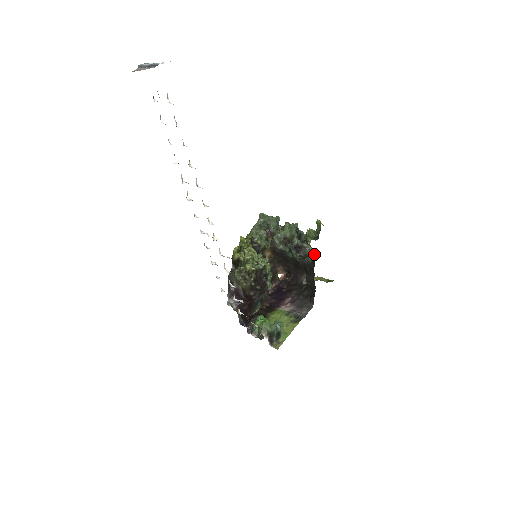
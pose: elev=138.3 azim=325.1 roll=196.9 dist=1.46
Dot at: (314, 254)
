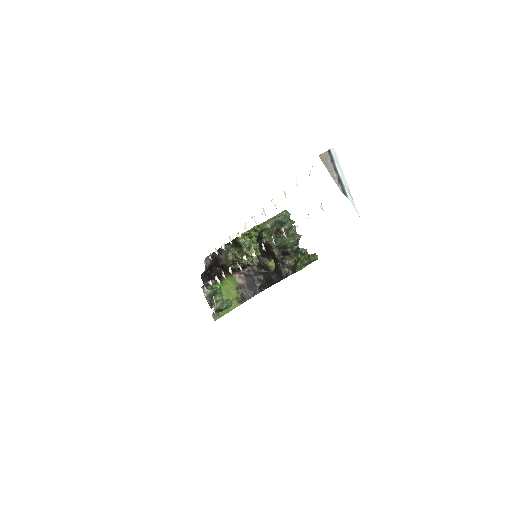
Dot at: (292, 267)
